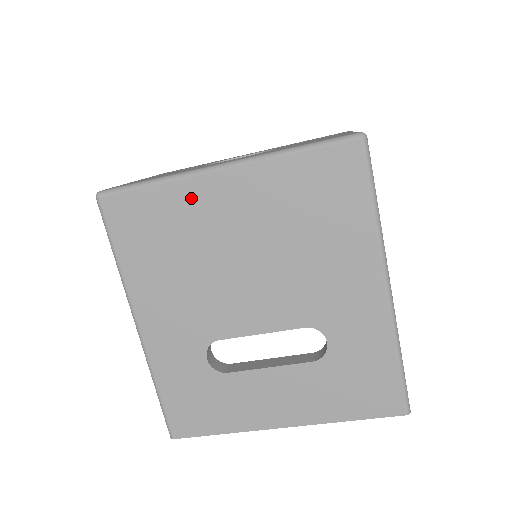
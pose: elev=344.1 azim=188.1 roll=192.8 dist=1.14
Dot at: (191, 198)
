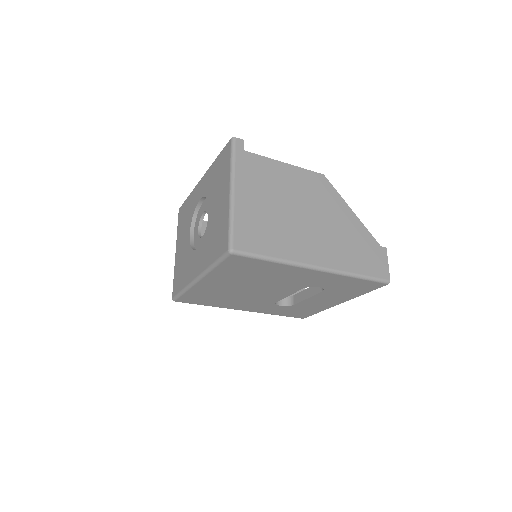
Dot at: (202, 289)
